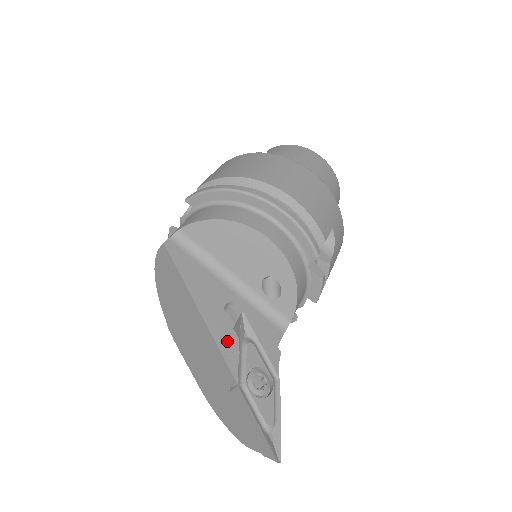
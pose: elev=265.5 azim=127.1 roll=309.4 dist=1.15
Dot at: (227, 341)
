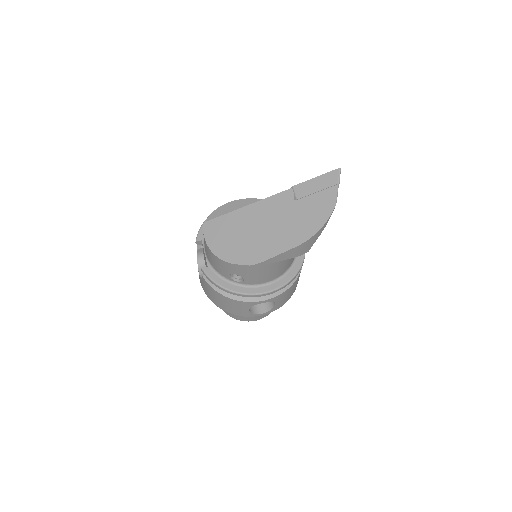
Dot at: occluded
